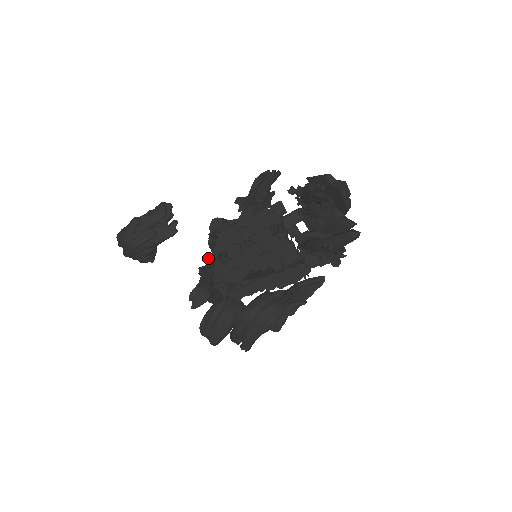
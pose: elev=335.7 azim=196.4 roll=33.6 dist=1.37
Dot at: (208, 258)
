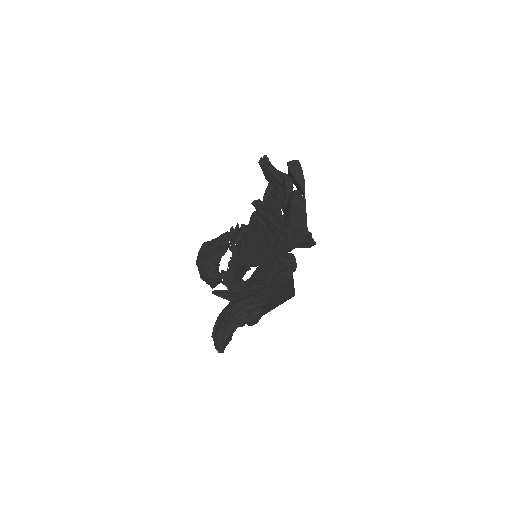
Dot at: (229, 262)
